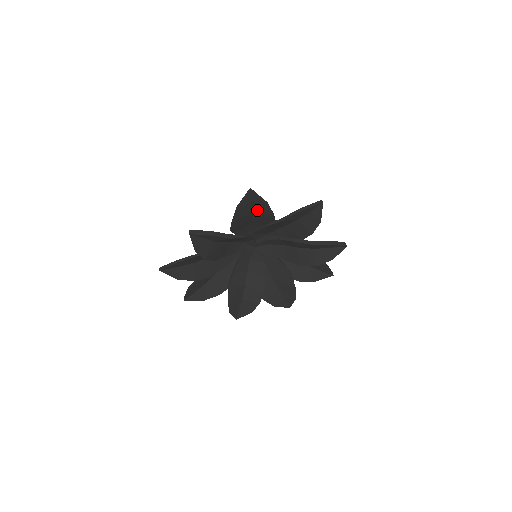
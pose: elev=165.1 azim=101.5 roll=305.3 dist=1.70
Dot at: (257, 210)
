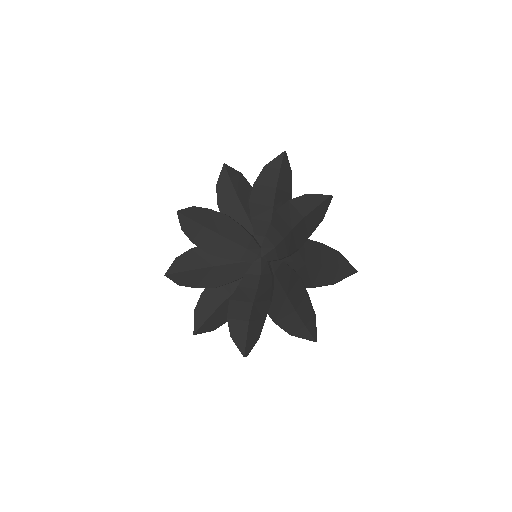
Dot at: (239, 189)
